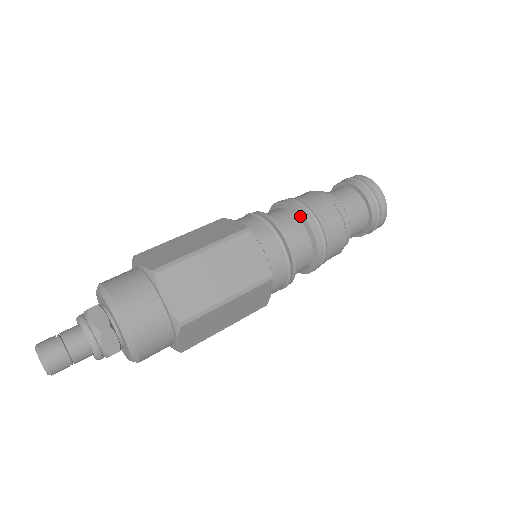
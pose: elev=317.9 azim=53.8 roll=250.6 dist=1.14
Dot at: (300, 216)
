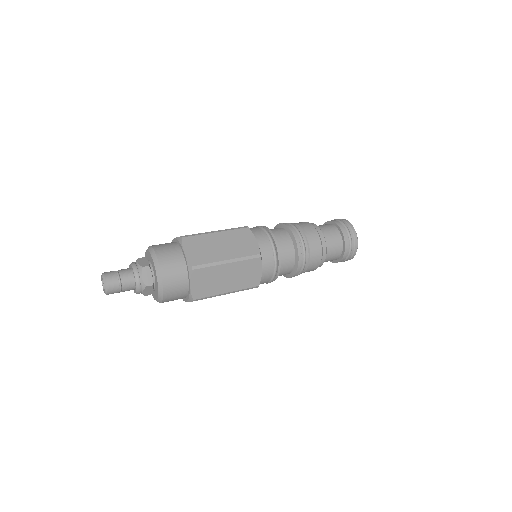
Dot at: (287, 228)
